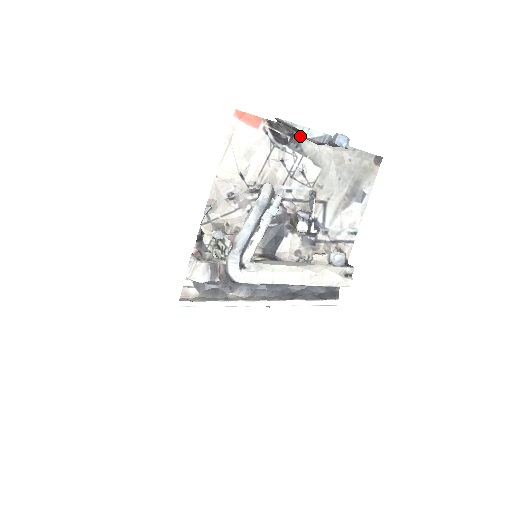
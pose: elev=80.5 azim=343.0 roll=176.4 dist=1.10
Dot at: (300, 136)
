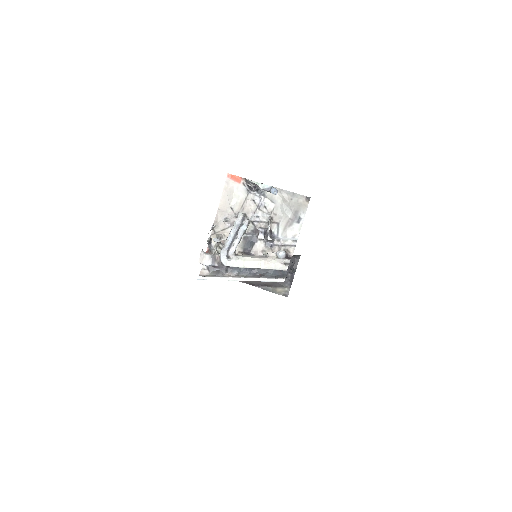
Dot at: occluded
